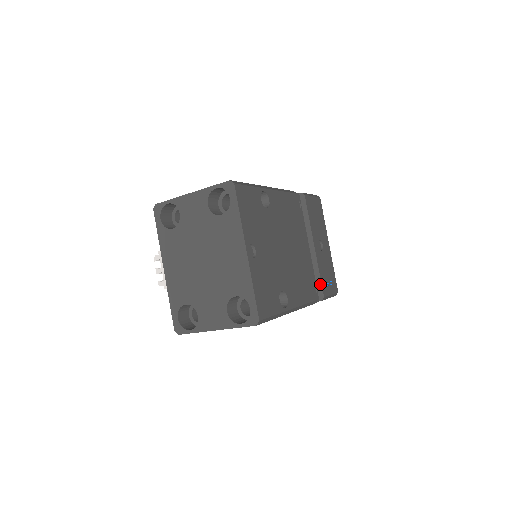
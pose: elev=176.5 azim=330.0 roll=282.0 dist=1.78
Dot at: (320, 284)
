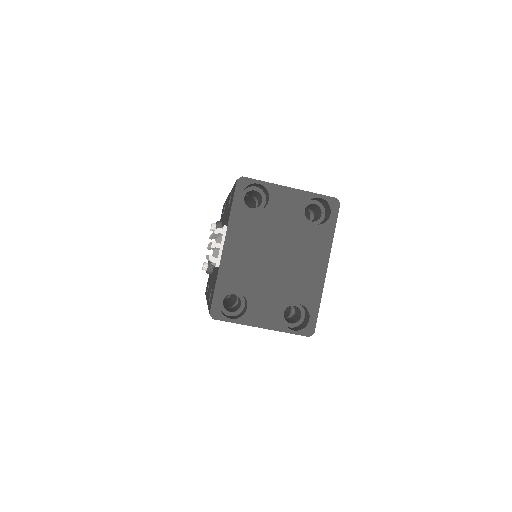
Dot at: occluded
